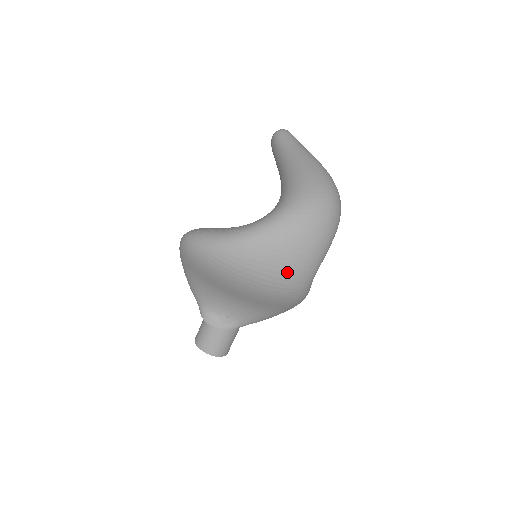
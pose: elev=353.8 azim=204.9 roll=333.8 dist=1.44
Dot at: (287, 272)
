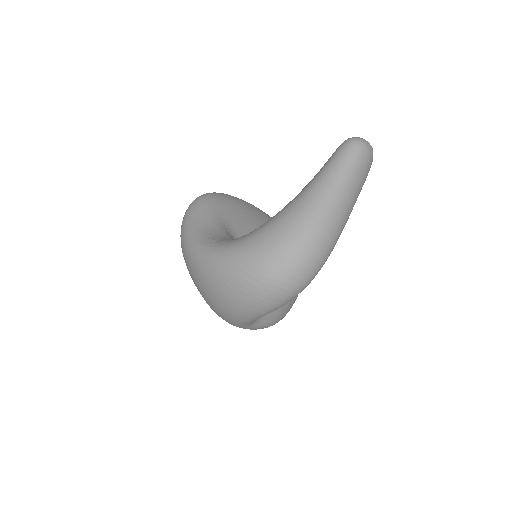
Dot at: (209, 304)
